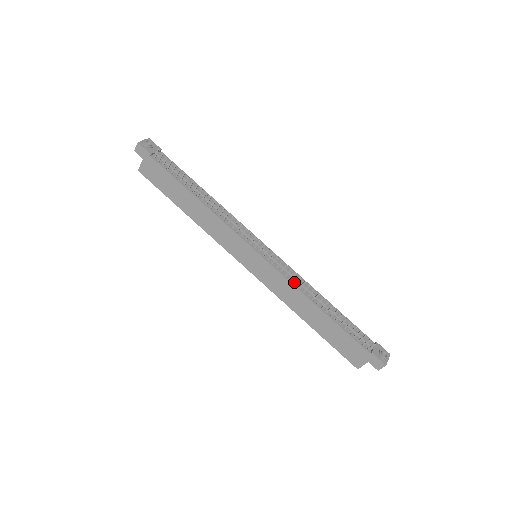
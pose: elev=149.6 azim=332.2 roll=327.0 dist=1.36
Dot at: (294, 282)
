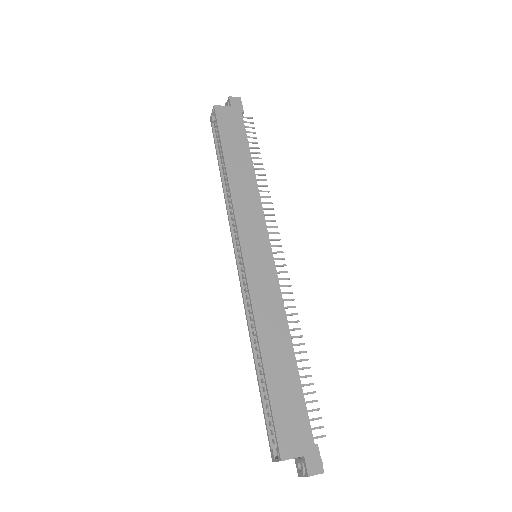
Dot at: (282, 306)
